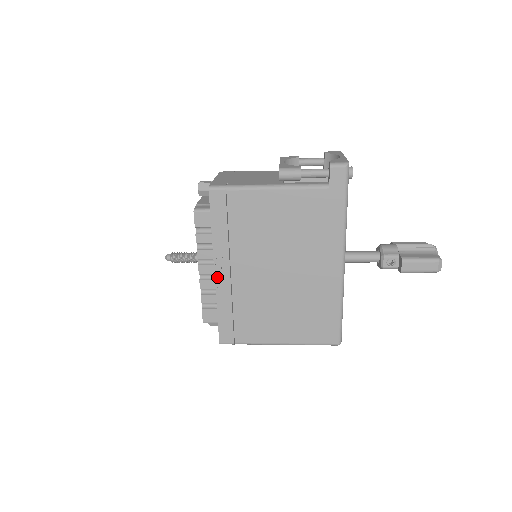
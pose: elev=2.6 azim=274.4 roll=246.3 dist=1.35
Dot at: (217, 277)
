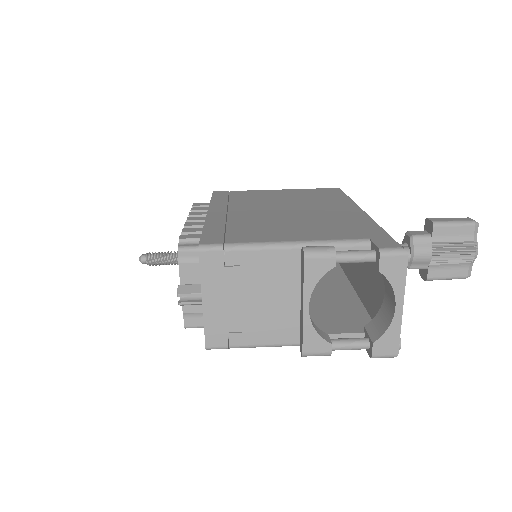
Dot at: occluded
